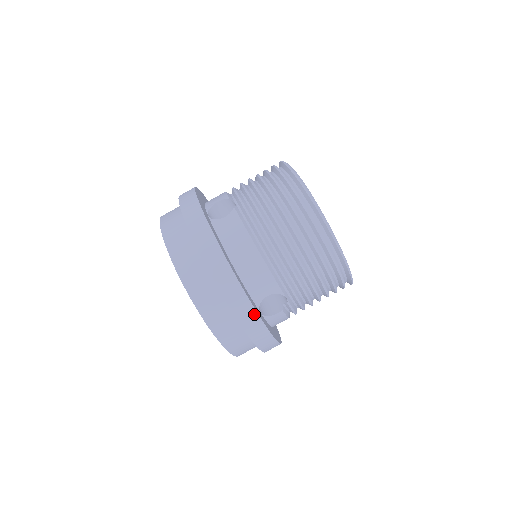
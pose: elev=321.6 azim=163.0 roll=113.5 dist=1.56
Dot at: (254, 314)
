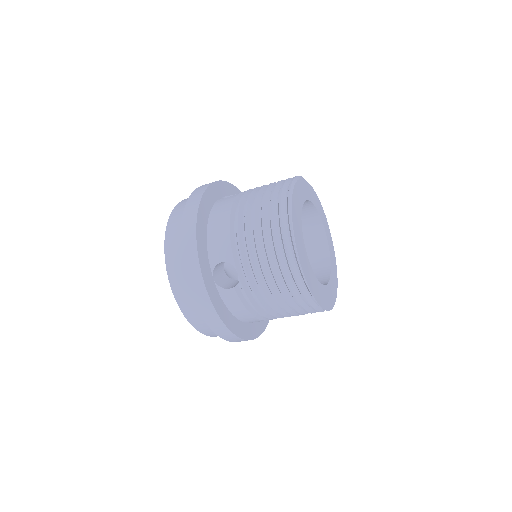
Dot at: (197, 264)
